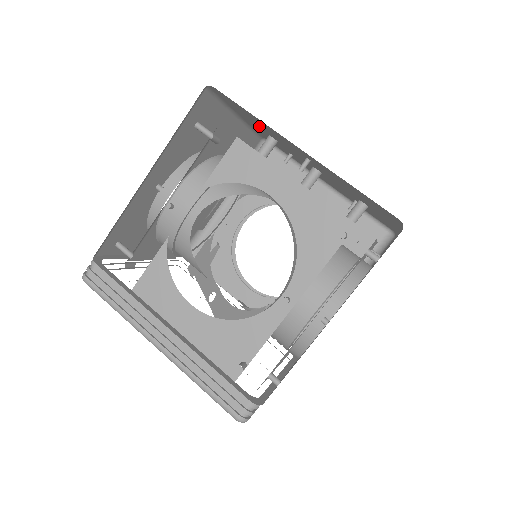
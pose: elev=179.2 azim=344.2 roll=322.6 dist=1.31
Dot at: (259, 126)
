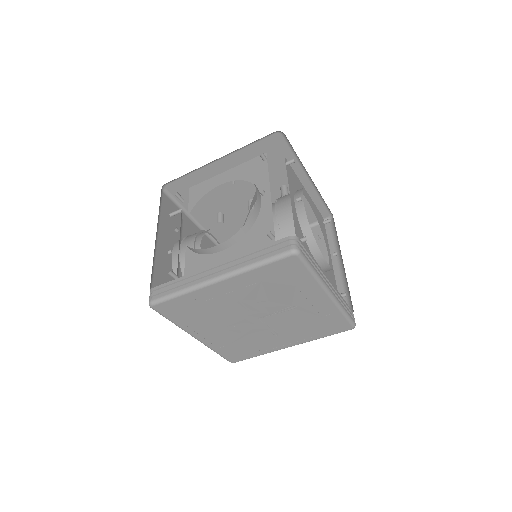
Dot at: (206, 207)
